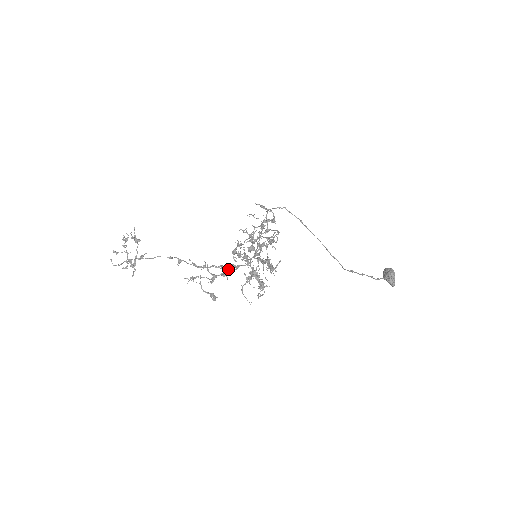
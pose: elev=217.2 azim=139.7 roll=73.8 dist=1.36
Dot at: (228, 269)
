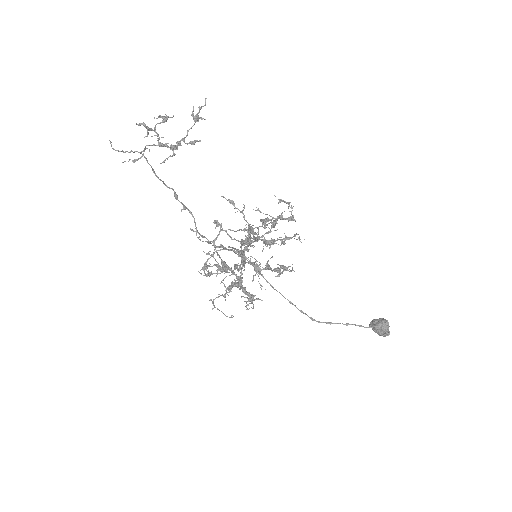
Dot at: occluded
